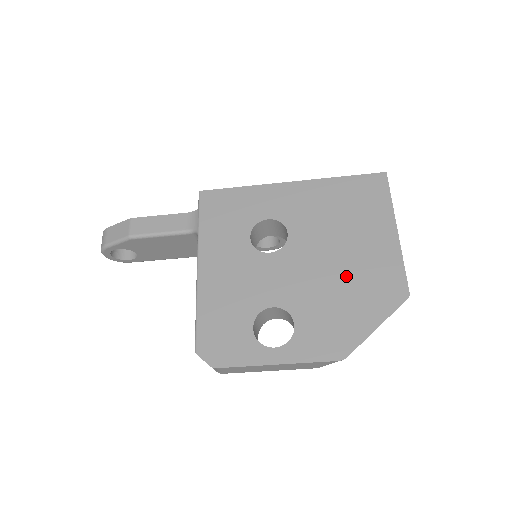
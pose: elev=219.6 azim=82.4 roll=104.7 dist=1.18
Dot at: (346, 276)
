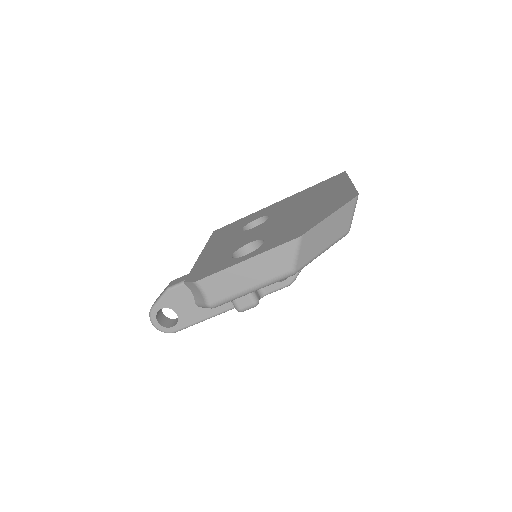
Dot at: (309, 210)
